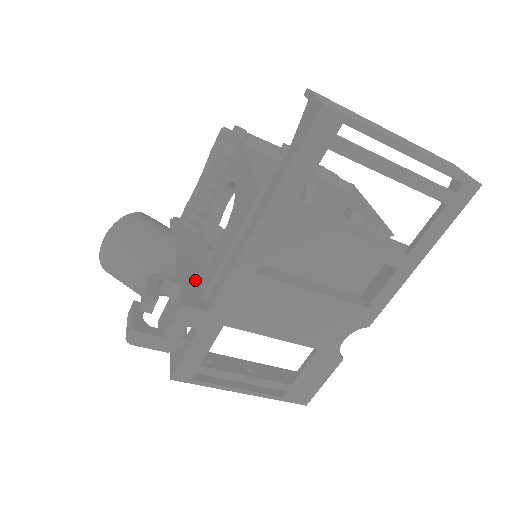
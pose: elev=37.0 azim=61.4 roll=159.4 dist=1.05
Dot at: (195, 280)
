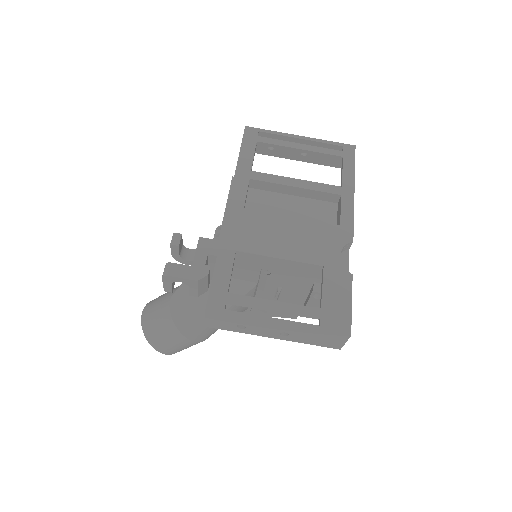
Dot at: occluded
